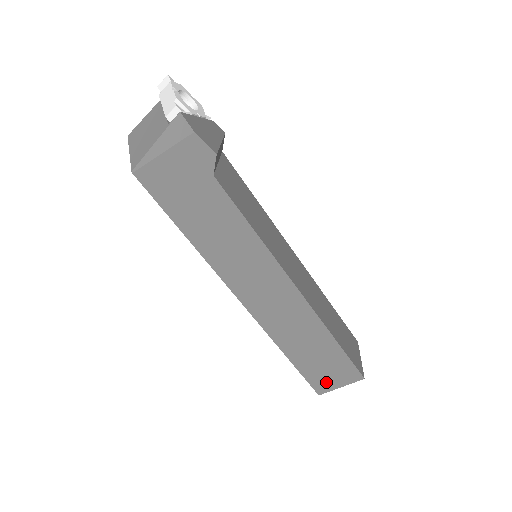
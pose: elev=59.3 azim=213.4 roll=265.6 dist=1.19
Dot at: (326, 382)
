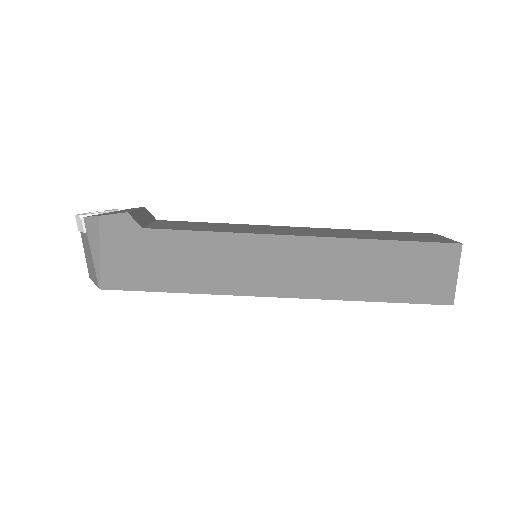
Dot at: (439, 286)
